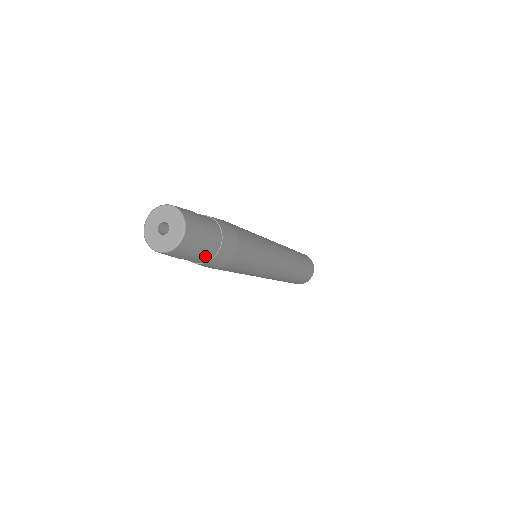
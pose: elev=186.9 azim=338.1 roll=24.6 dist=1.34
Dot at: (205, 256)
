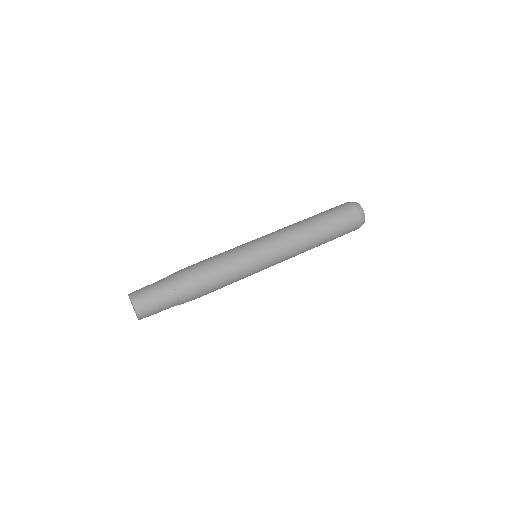
Dot at: (171, 304)
